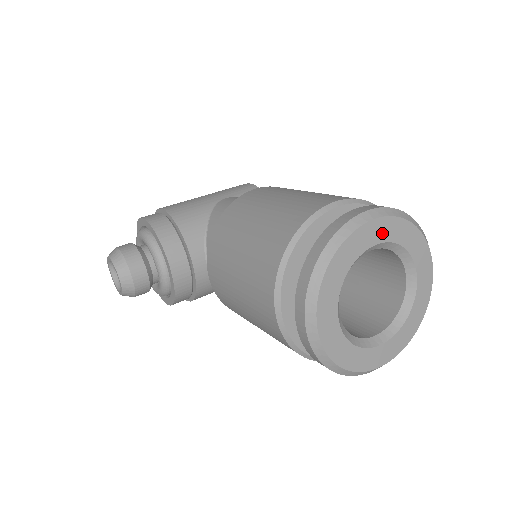
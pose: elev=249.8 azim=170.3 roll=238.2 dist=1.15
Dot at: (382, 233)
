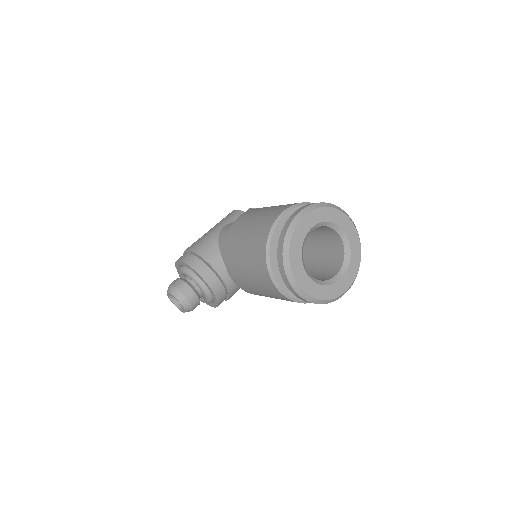
Dot at: (313, 220)
